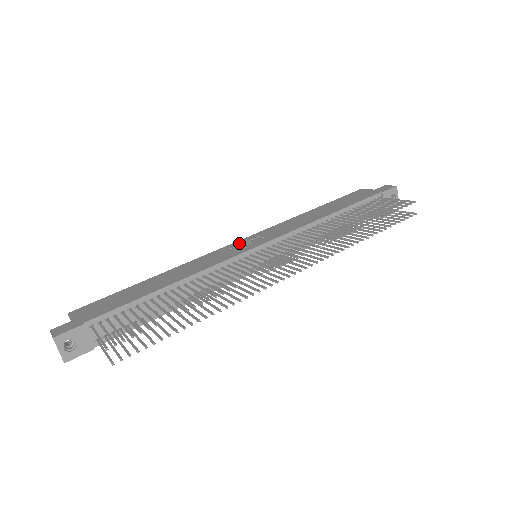
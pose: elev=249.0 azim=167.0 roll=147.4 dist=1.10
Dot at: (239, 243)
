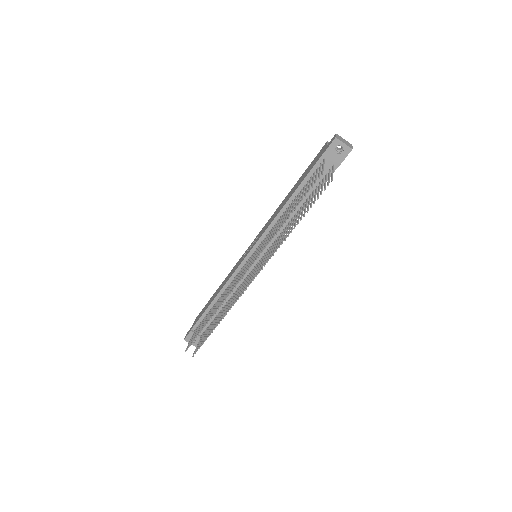
Dot at: (249, 247)
